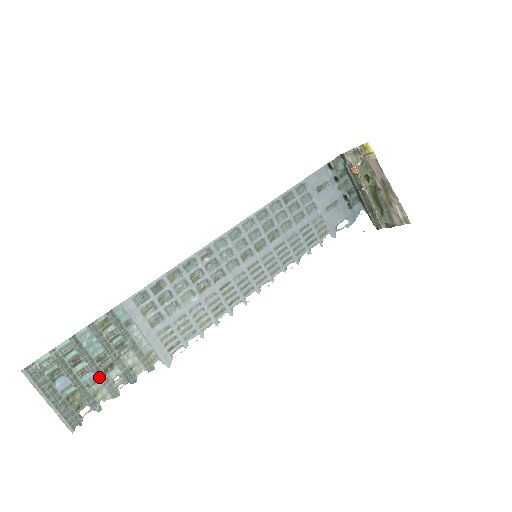
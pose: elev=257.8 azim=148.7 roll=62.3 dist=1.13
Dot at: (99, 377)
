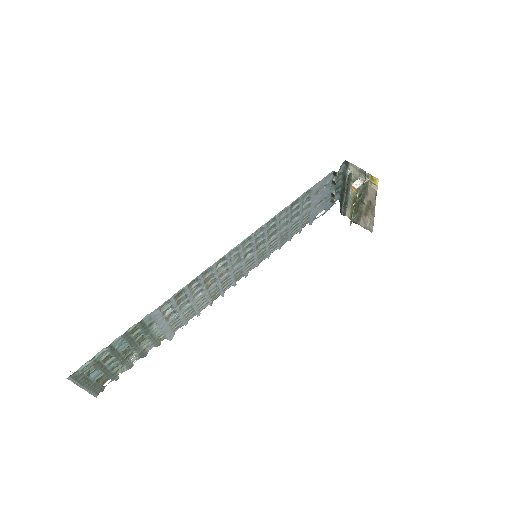
Dot at: (122, 362)
